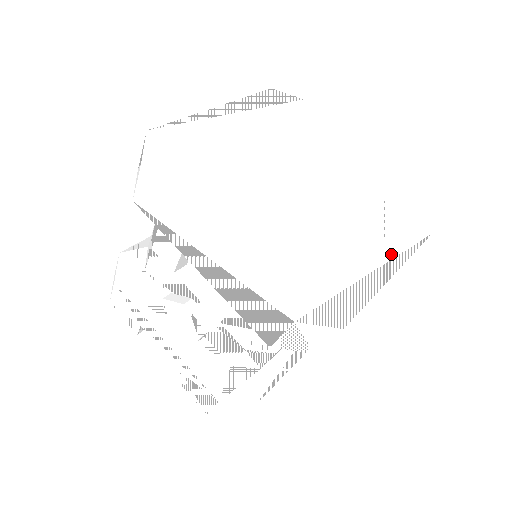
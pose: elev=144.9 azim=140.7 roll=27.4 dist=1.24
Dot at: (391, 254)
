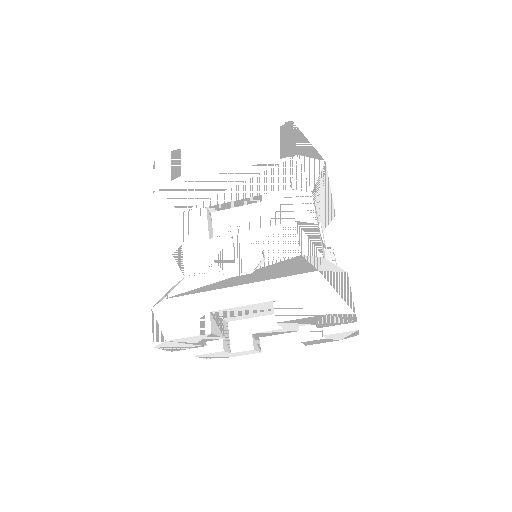
Dot at: occluded
